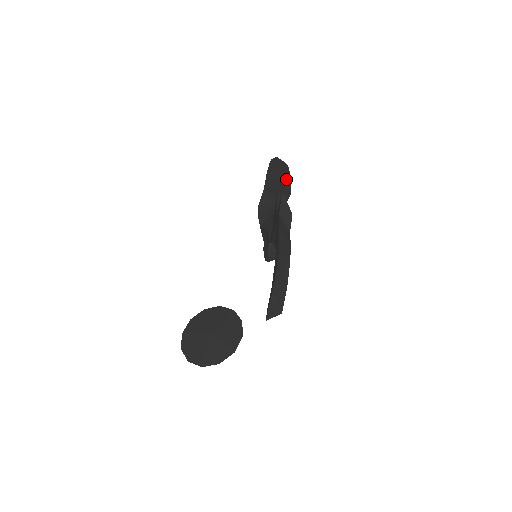
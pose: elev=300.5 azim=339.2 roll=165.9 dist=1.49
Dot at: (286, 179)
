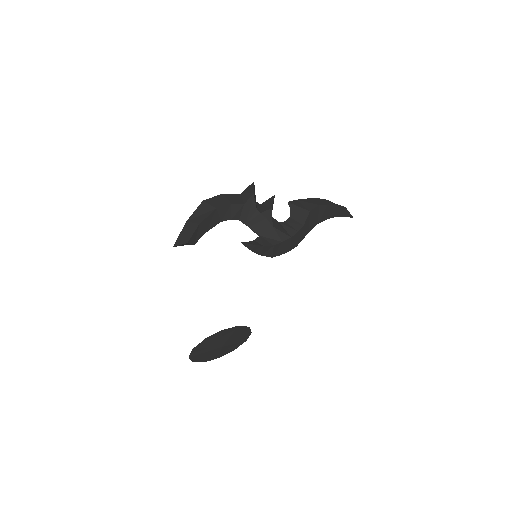
Dot at: (312, 202)
